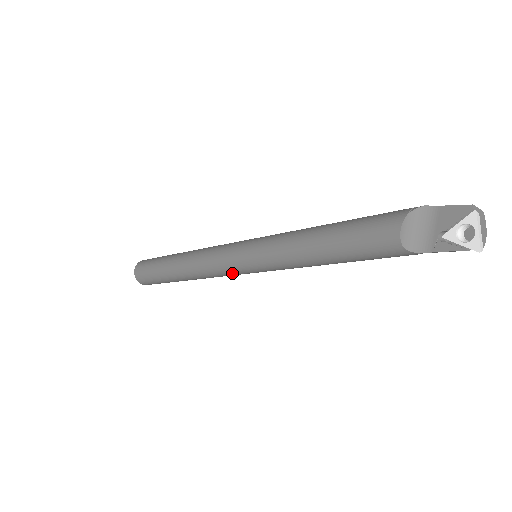
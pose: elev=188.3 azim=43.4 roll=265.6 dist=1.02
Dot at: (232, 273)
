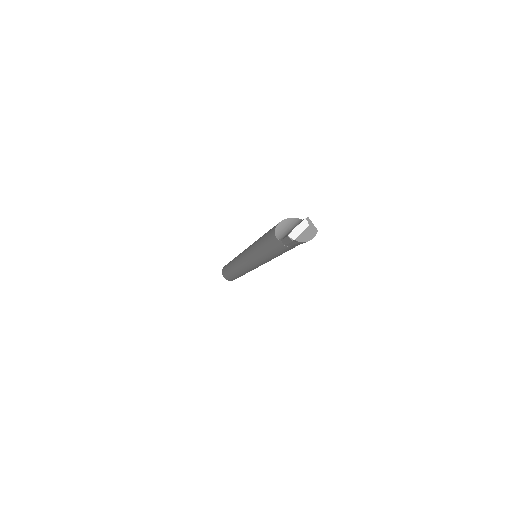
Dot at: (242, 262)
